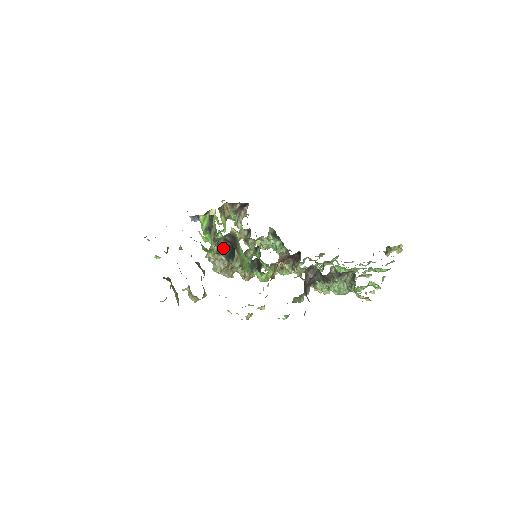
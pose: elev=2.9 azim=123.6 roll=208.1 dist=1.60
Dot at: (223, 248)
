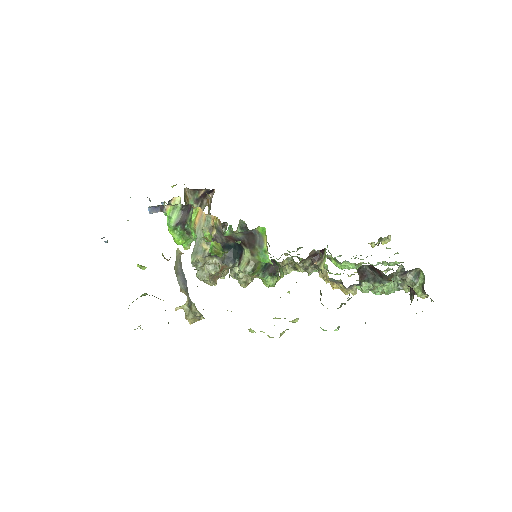
Dot at: occluded
